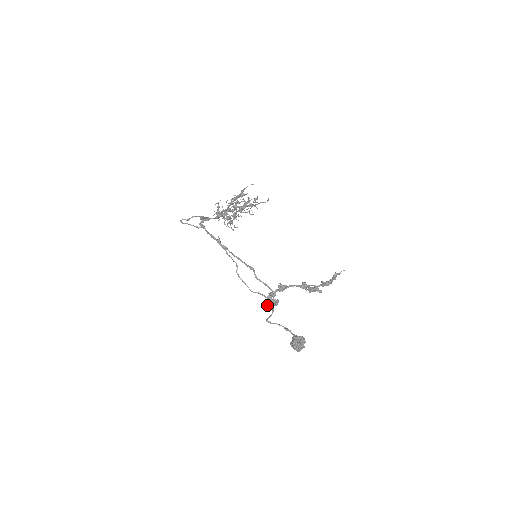
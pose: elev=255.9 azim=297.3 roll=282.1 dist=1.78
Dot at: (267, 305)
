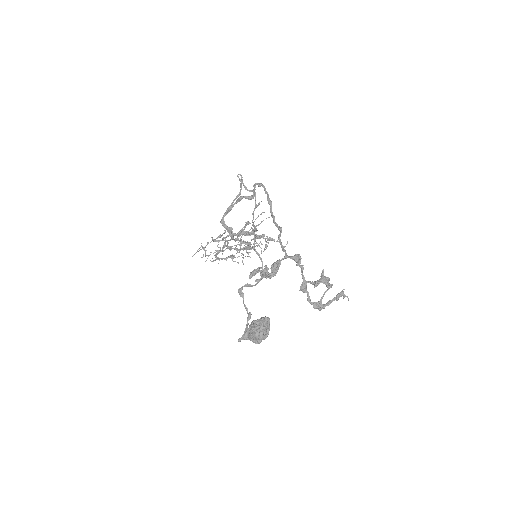
Dot at: occluded
